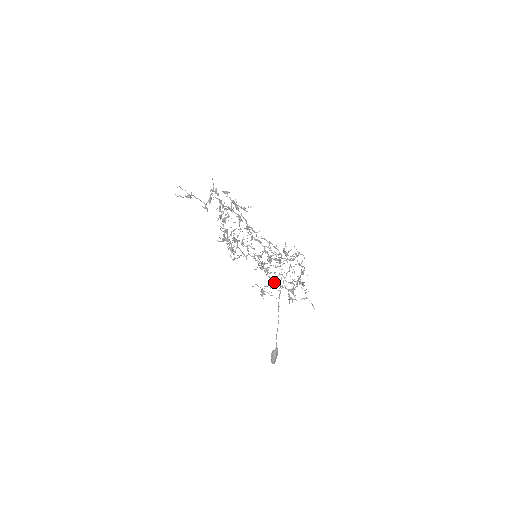
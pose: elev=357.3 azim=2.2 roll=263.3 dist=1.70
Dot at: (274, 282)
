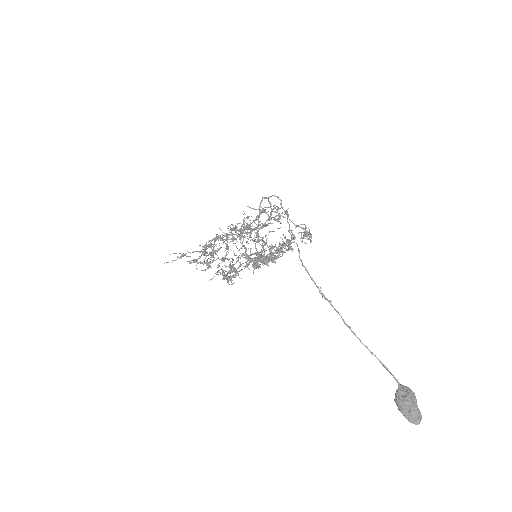
Dot at: occluded
